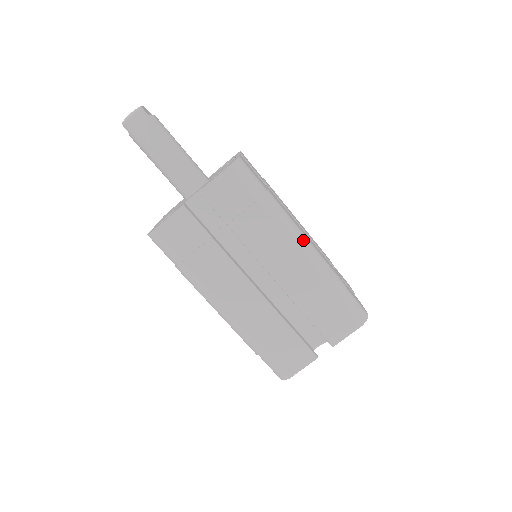
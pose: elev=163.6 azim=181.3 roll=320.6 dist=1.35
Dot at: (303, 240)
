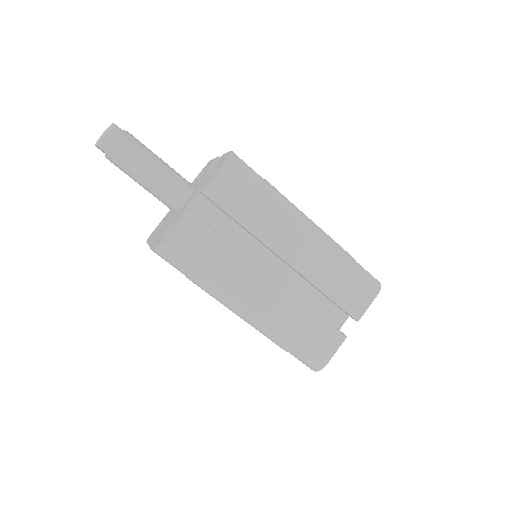
Dot at: (309, 221)
